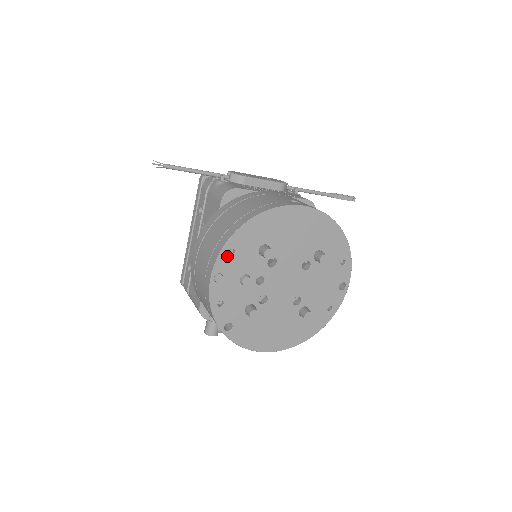
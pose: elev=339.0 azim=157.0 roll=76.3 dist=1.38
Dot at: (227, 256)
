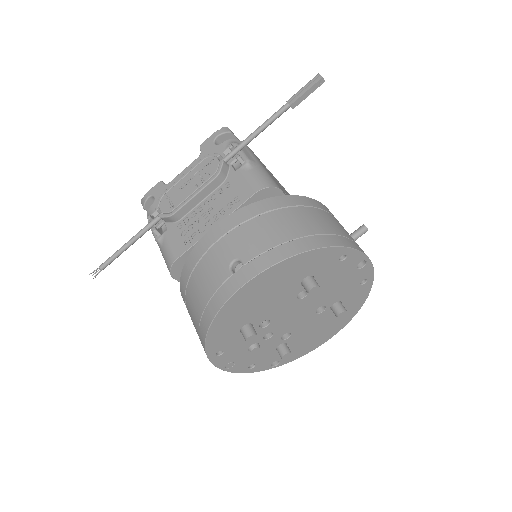
Dot at: (219, 357)
